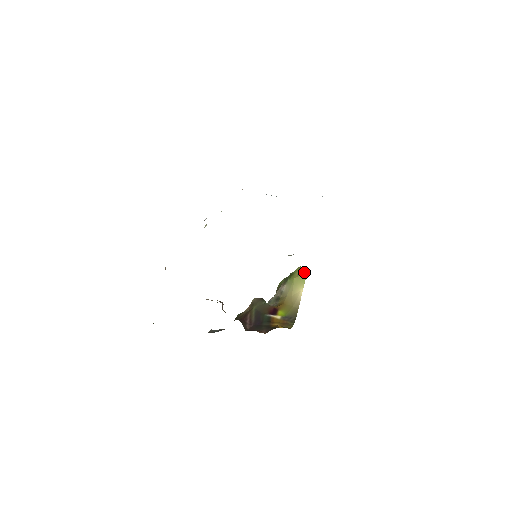
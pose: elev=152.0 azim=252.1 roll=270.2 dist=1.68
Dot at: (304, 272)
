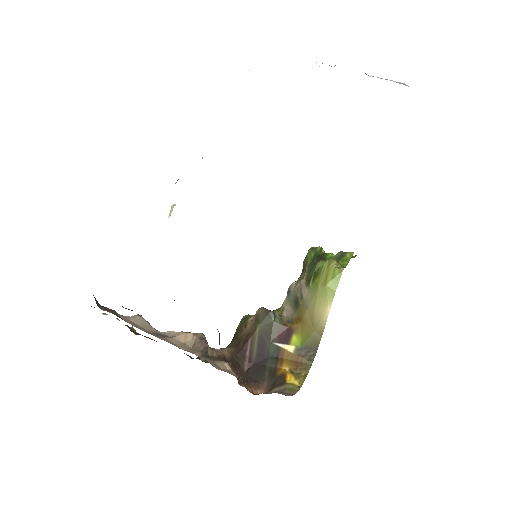
Dot at: (335, 277)
